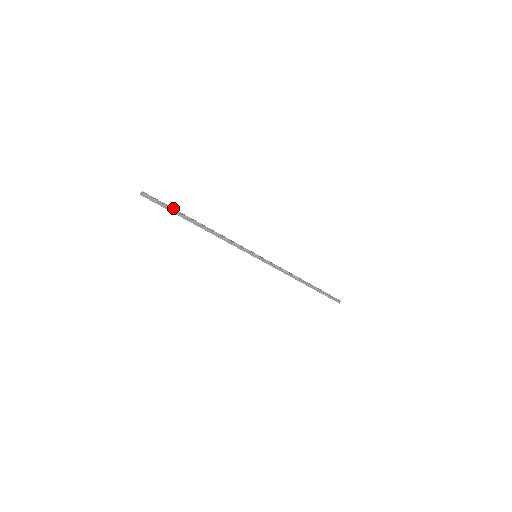
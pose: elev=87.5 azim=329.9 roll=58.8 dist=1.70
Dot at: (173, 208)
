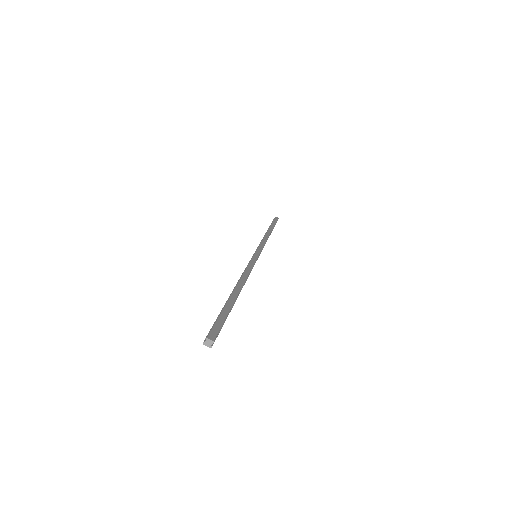
Dot at: (228, 312)
